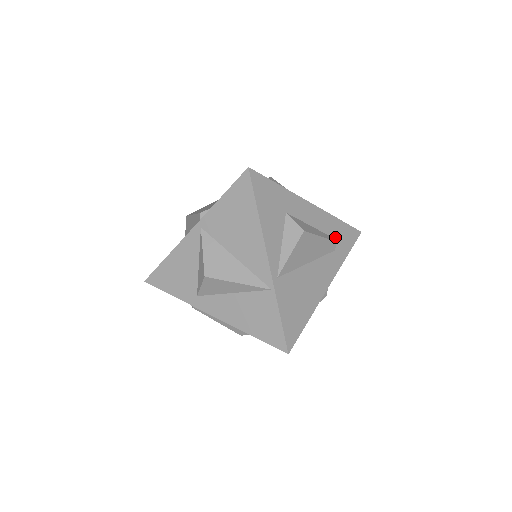
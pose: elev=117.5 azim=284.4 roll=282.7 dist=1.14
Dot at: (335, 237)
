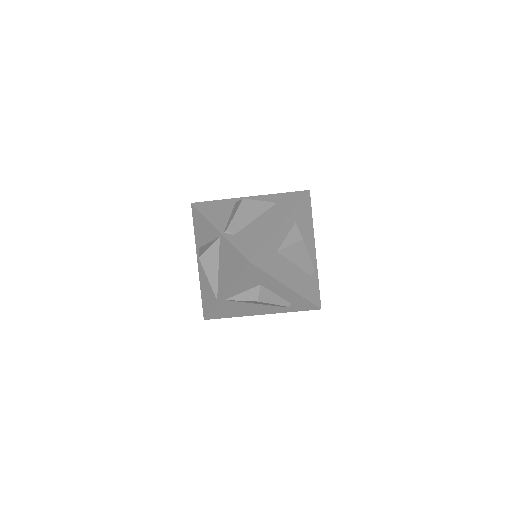
Dot at: (293, 303)
